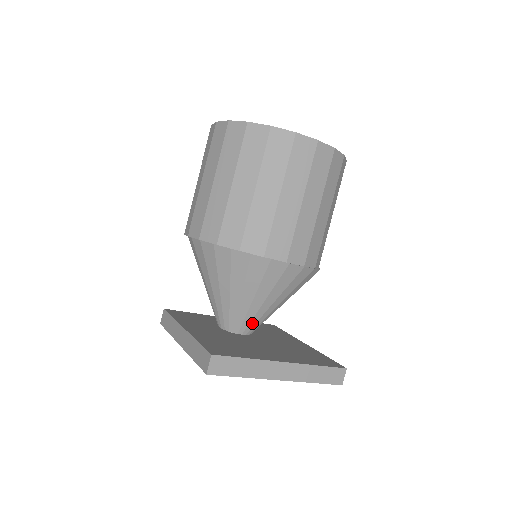
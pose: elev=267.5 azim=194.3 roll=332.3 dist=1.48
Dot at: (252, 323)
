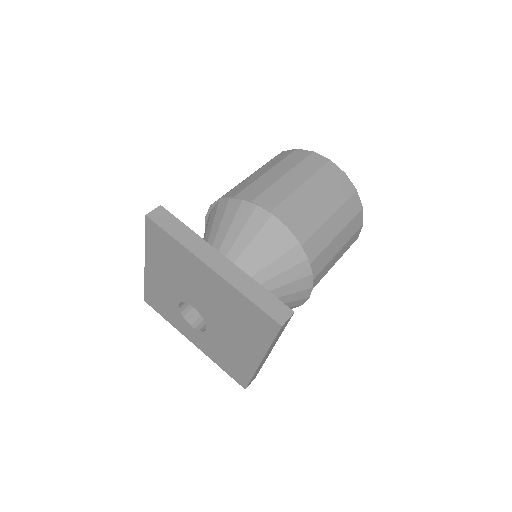
Dot at: occluded
